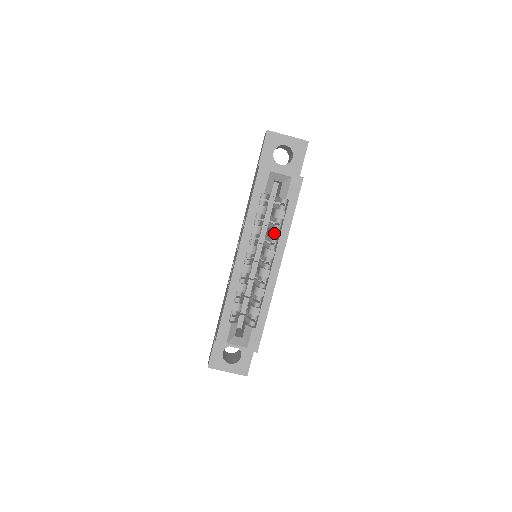
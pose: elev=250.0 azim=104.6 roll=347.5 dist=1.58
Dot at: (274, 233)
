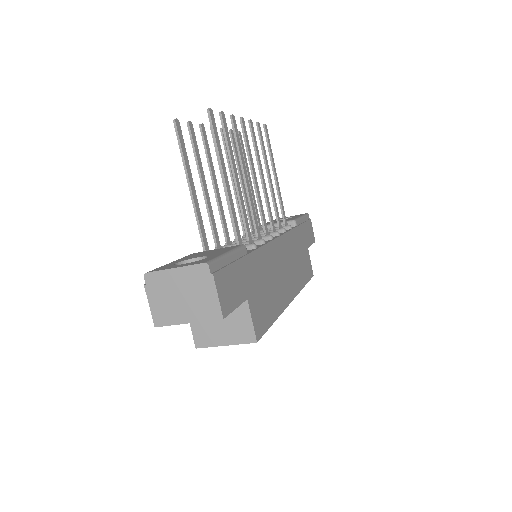
Dot at: occluded
